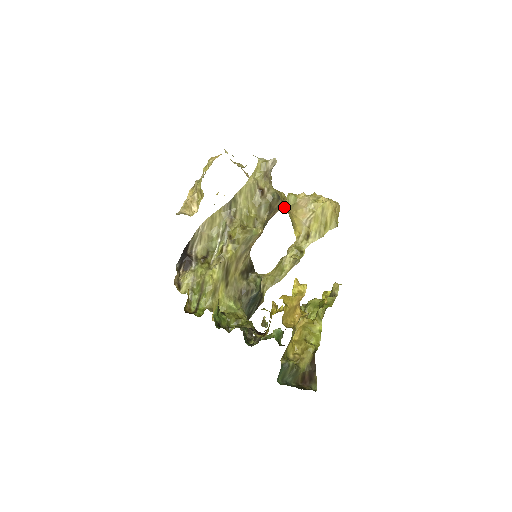
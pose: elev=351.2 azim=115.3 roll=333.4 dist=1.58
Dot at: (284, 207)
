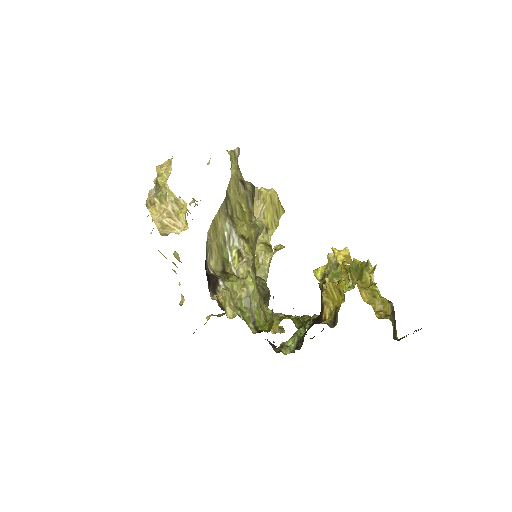
Dot at: occluded
